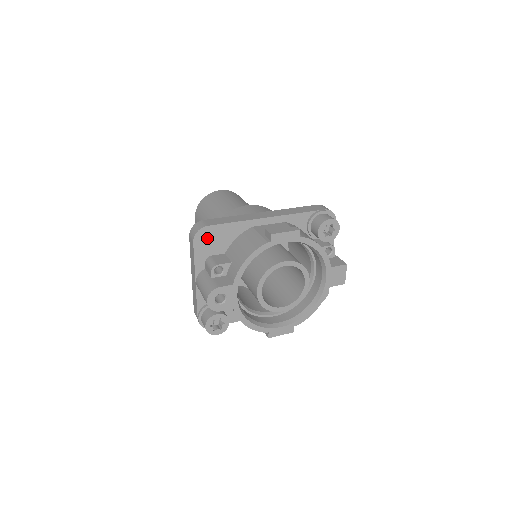
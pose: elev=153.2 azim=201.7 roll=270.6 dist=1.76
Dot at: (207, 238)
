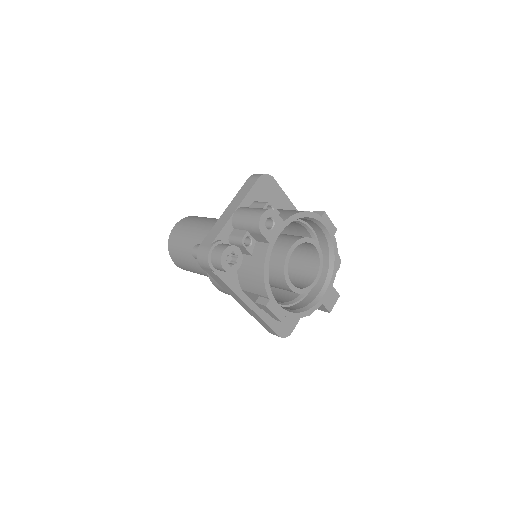
Dot at: (267, 186)
